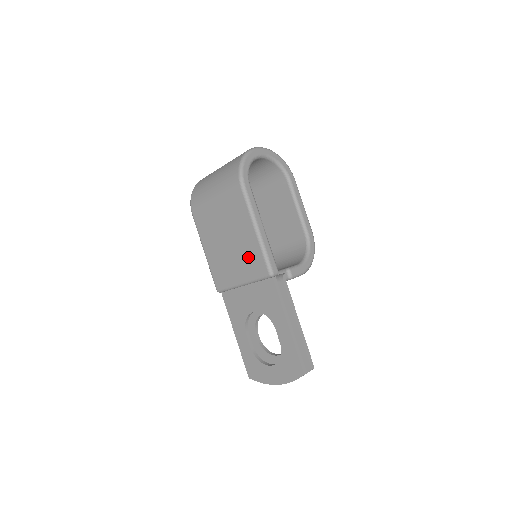
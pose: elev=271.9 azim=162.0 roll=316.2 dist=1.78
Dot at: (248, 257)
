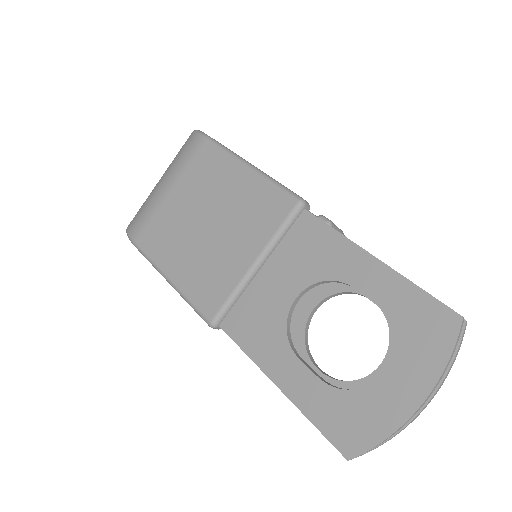
Dot at: (250, 212)
